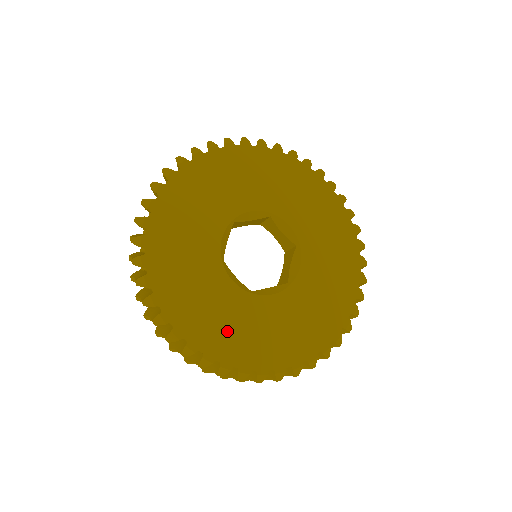
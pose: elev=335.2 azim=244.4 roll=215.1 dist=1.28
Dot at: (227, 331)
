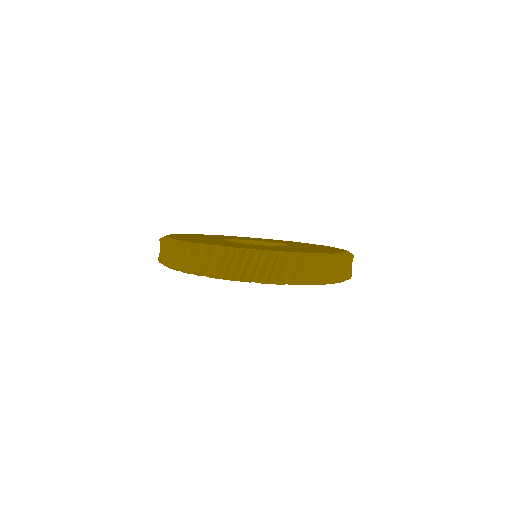
Dot at: occluded
